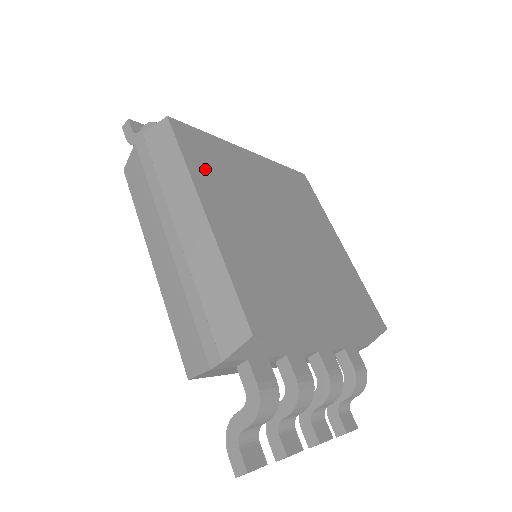
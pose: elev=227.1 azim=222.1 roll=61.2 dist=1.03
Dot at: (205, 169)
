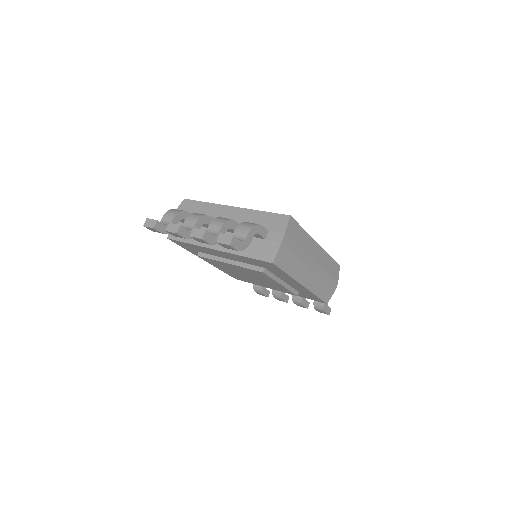
Dot at: occluded
